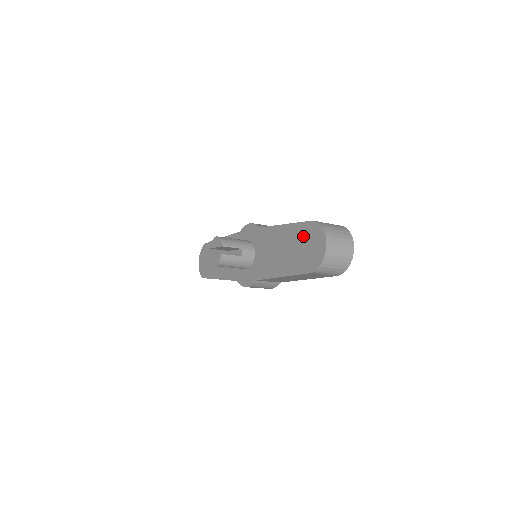
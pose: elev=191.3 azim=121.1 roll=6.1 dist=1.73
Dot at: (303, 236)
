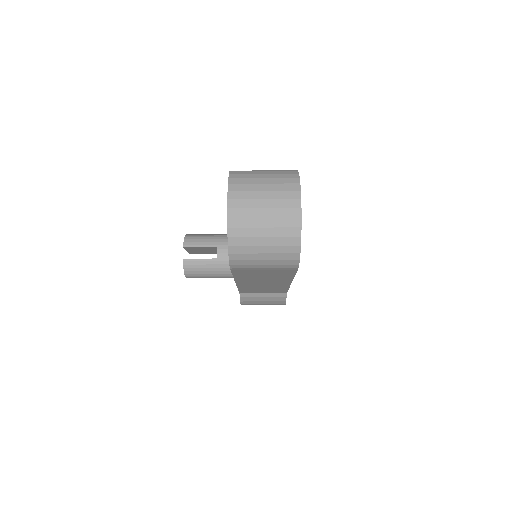
Dot at: occluded
